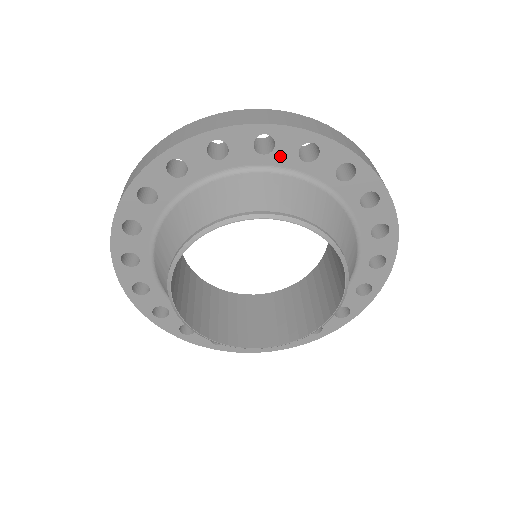
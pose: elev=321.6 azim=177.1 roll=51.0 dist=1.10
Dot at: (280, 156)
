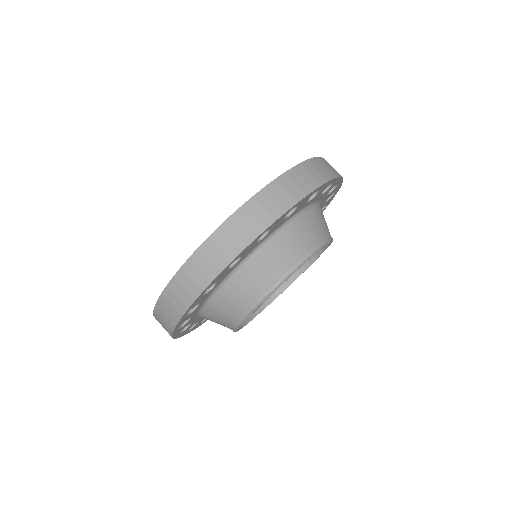
Dot at: (247, 253)
